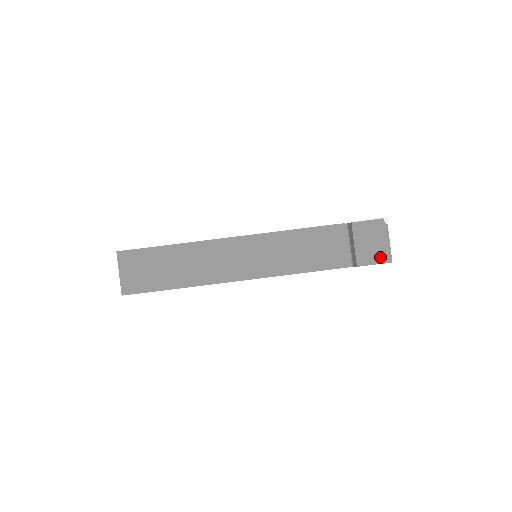
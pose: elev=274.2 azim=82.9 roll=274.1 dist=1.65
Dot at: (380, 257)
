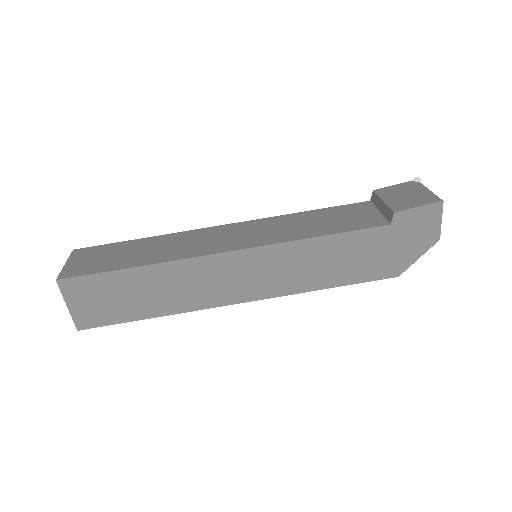
Dot at: (423, 201)
